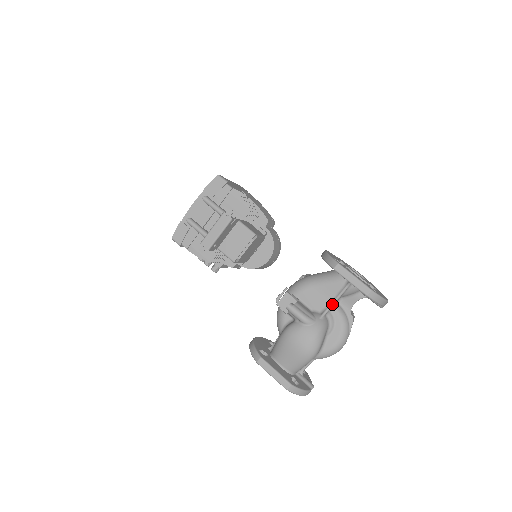
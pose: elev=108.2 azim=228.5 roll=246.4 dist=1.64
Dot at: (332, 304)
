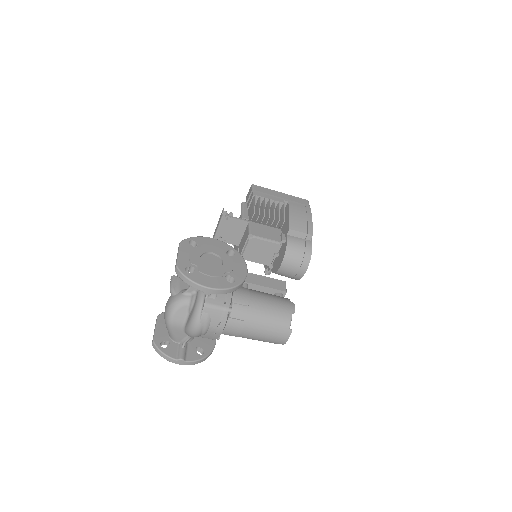
Dot at: occluded
